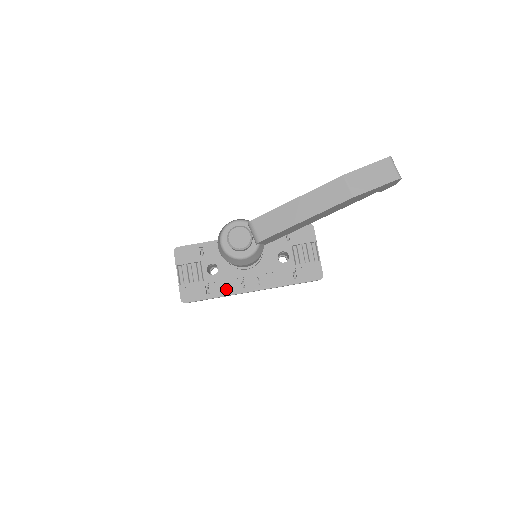
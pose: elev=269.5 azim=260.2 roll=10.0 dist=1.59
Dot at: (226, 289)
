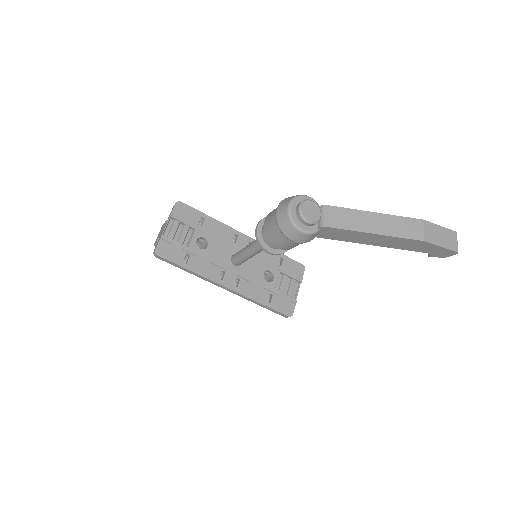
Dot at: (204, 269)
